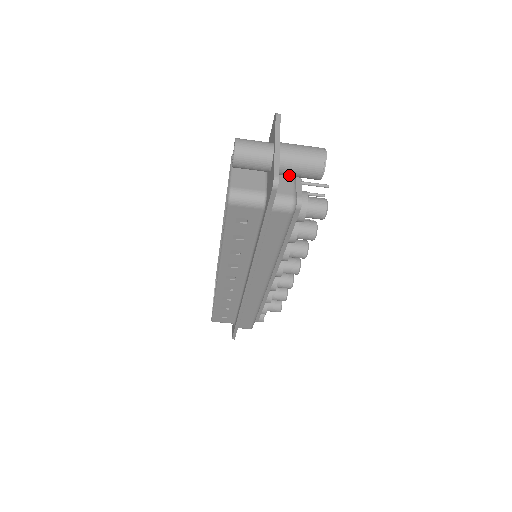
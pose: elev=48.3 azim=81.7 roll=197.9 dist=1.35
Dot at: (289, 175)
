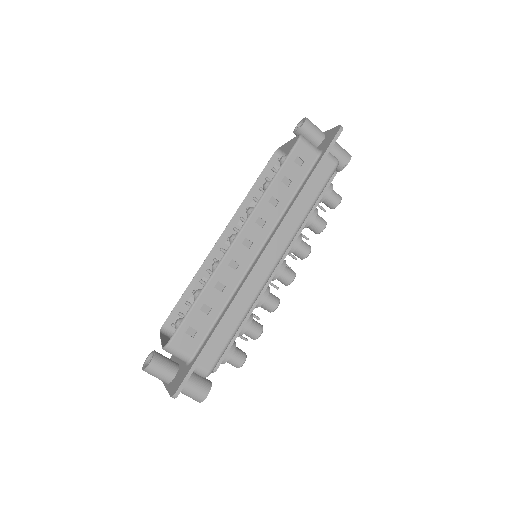
Dot at: (331, 151)
